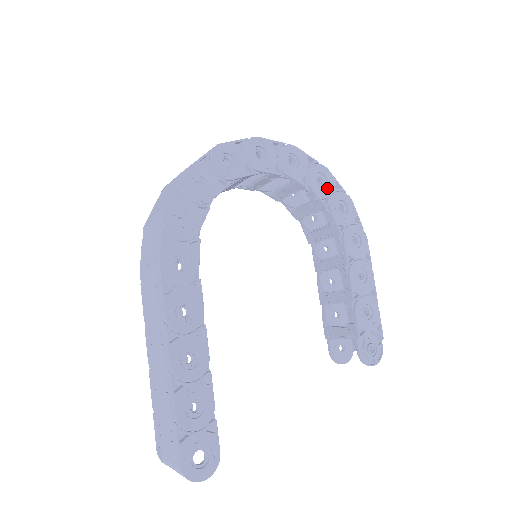
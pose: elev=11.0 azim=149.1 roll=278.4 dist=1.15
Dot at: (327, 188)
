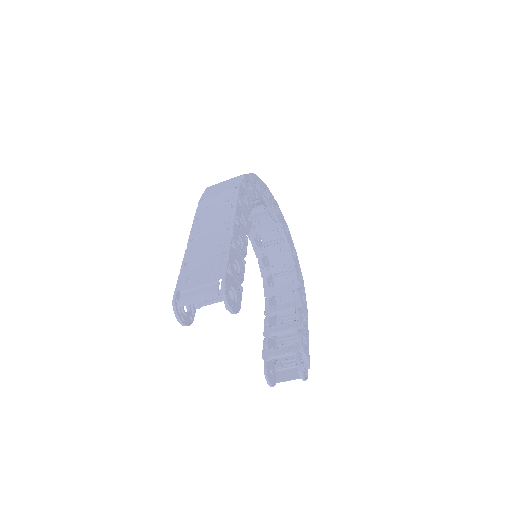
Dot at: (296, 260)
